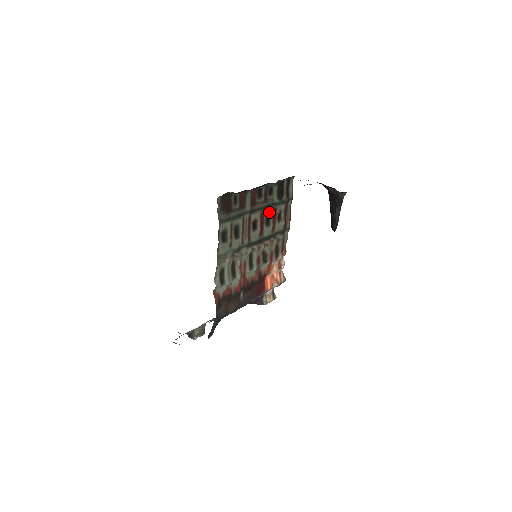
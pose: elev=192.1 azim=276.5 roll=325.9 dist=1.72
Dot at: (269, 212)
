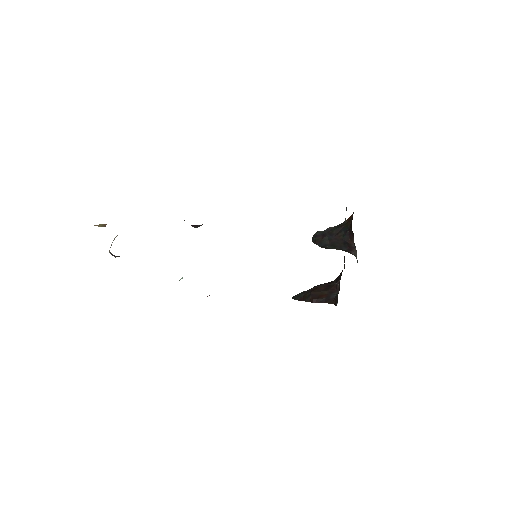
Dot at: occluded
